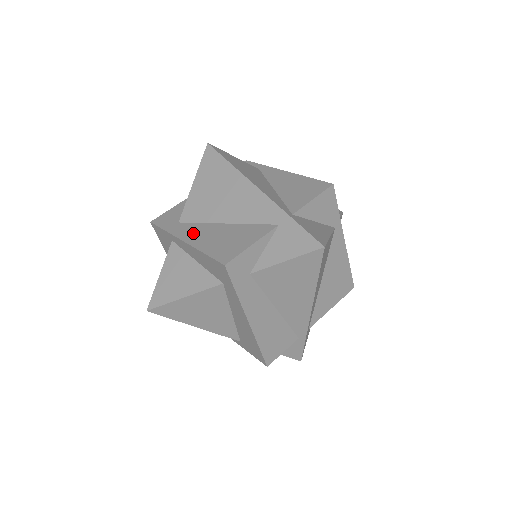
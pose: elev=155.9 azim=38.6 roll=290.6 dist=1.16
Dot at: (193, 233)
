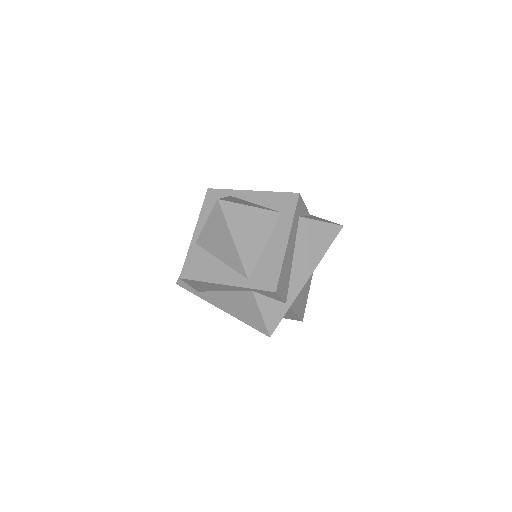
Dot at: occluded
